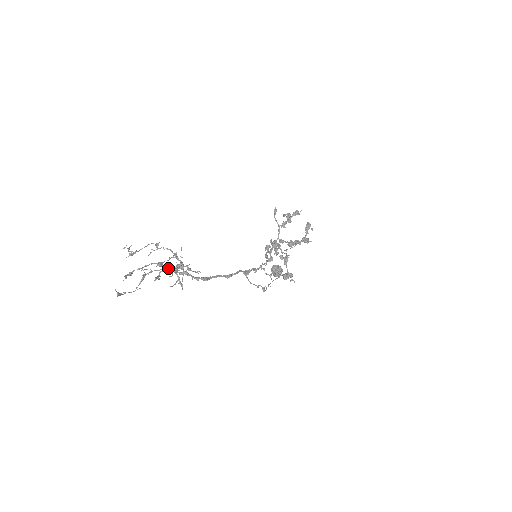
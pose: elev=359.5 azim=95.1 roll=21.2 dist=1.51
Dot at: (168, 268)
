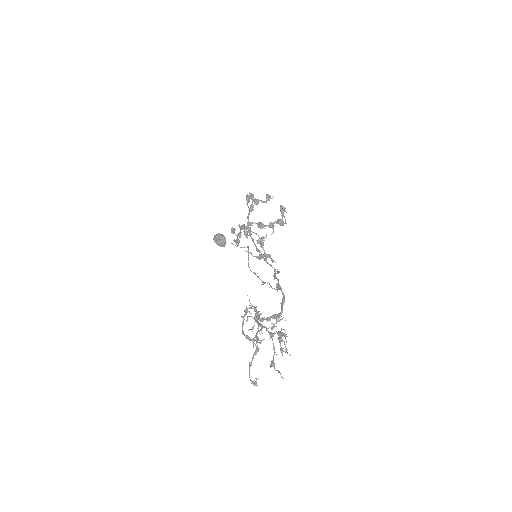
Dot at: occluded
